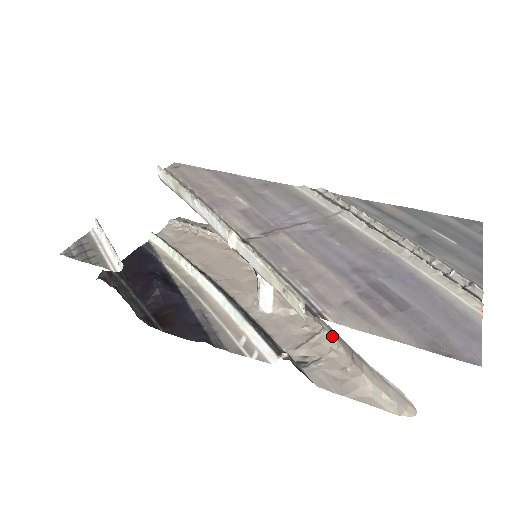
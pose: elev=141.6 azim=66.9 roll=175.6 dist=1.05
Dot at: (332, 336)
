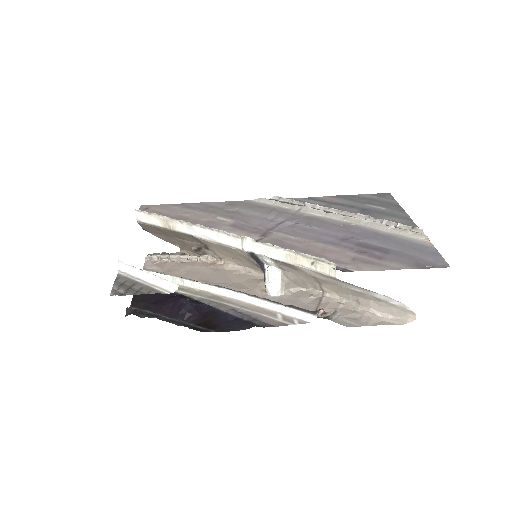
Dot at: (334, 295)
